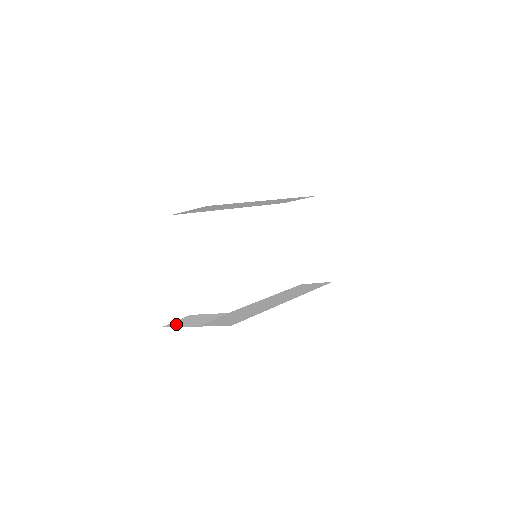
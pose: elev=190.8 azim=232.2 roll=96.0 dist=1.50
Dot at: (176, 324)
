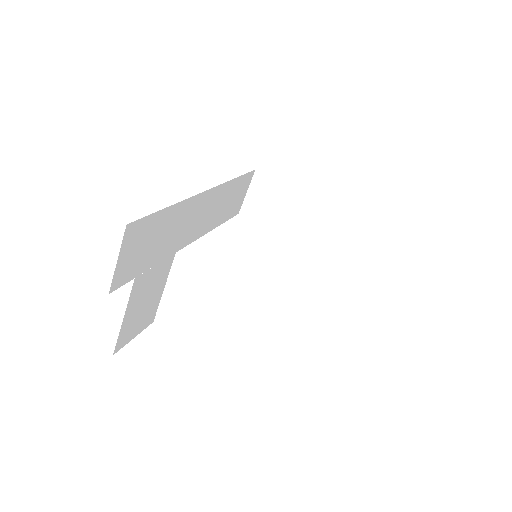
Dot at: occluded
